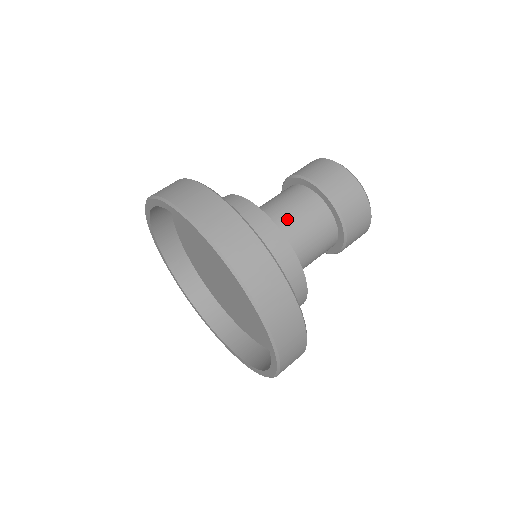
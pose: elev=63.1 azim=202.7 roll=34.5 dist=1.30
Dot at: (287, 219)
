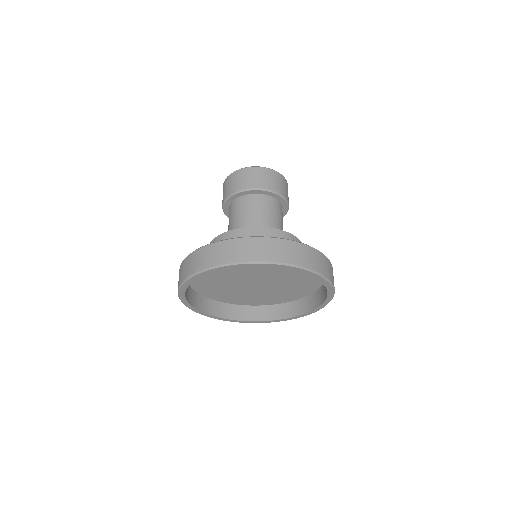
Dot at: (248, 221)
